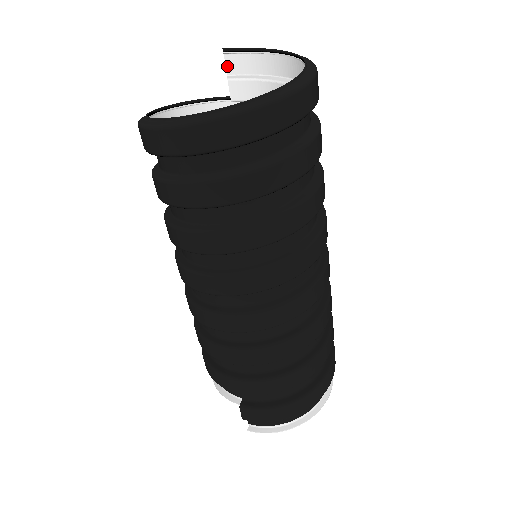
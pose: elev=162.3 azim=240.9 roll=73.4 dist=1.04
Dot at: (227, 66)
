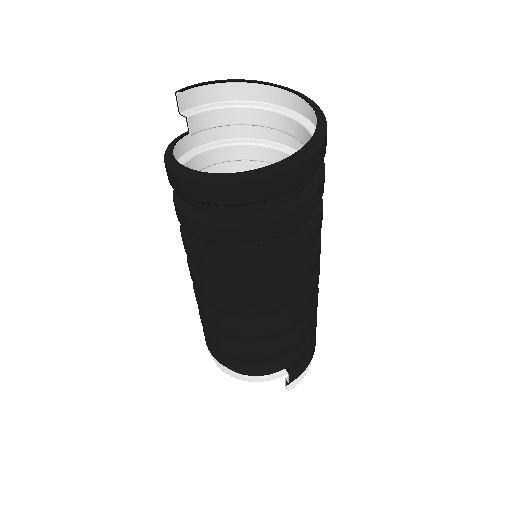
Dot at: (180, 104)
